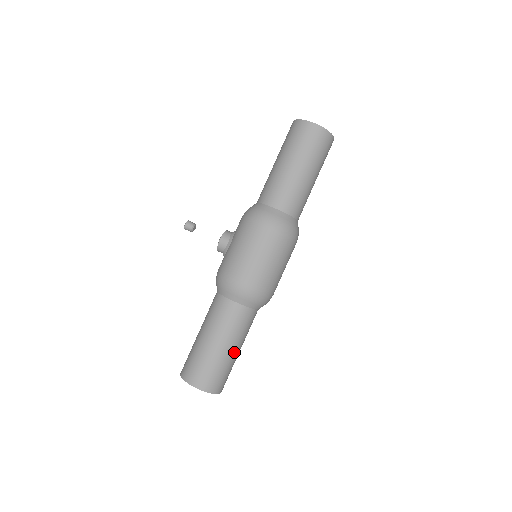
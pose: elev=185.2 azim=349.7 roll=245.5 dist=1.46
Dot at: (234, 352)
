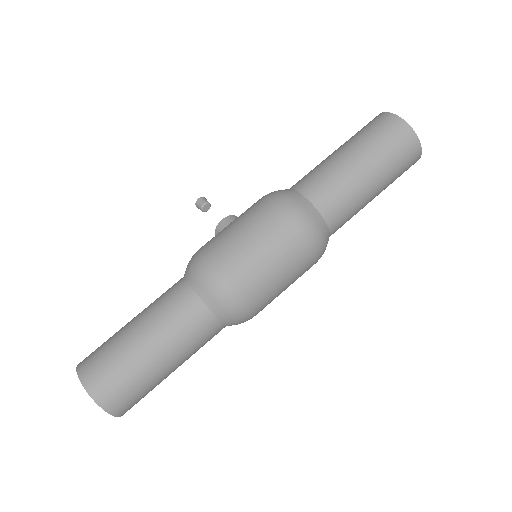
Dot at: (157, 360)
